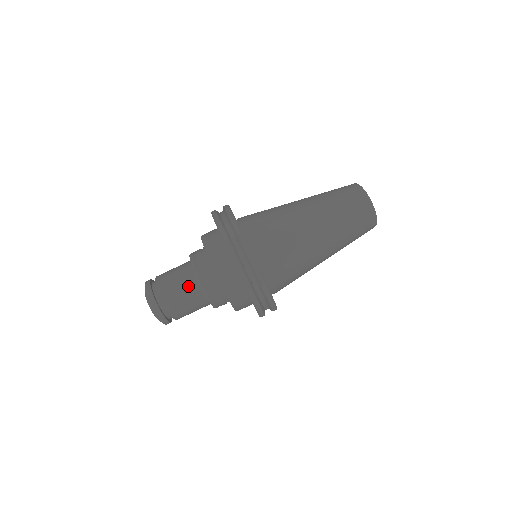
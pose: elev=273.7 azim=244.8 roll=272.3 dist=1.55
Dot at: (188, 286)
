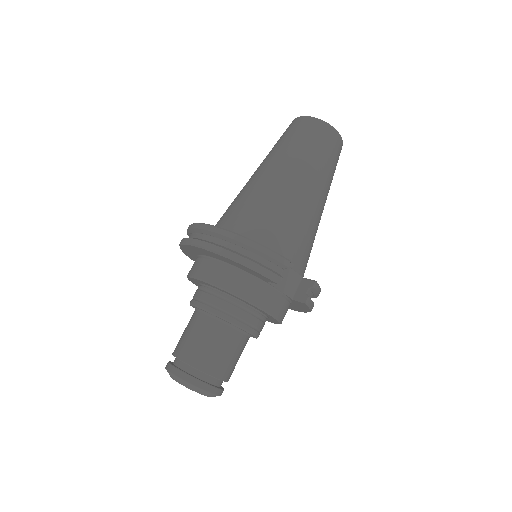
Dot at: (195, 324)
